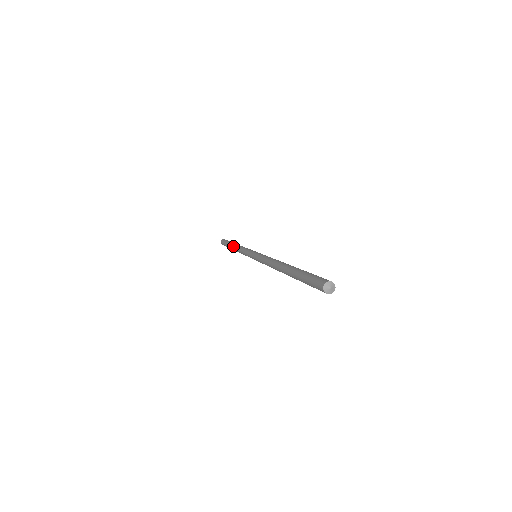
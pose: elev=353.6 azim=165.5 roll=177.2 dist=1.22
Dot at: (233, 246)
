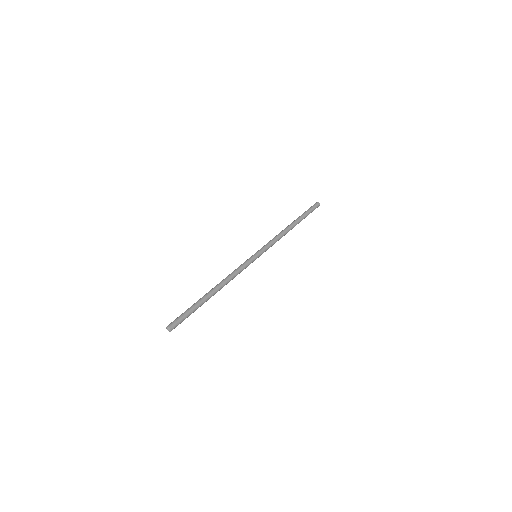
Dot at: occluded
